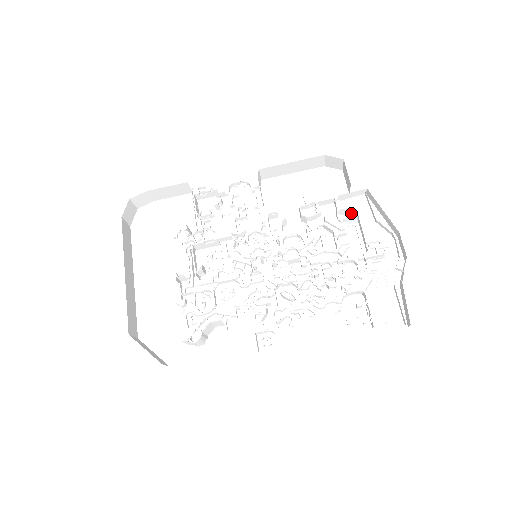
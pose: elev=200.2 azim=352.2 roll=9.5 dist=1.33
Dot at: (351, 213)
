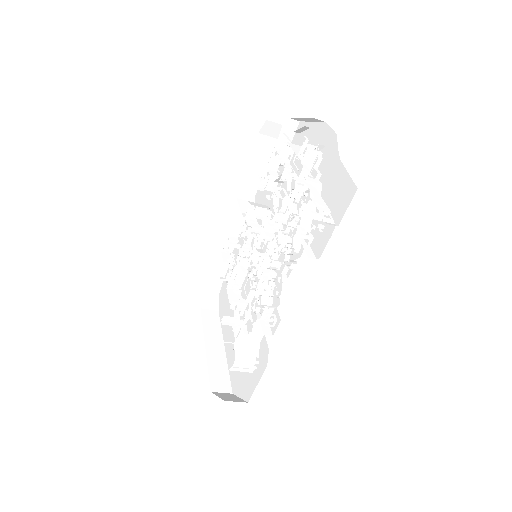
Dot at: occluded
